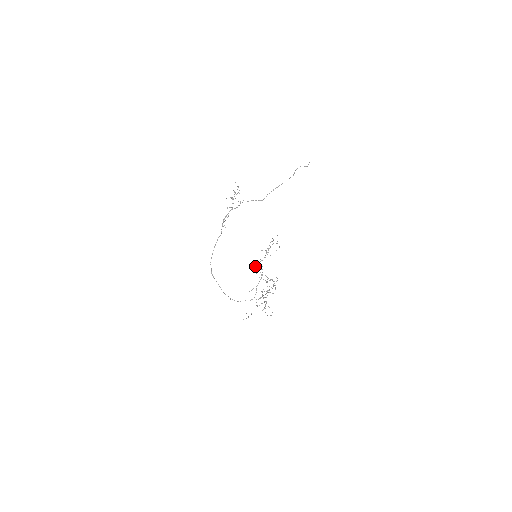
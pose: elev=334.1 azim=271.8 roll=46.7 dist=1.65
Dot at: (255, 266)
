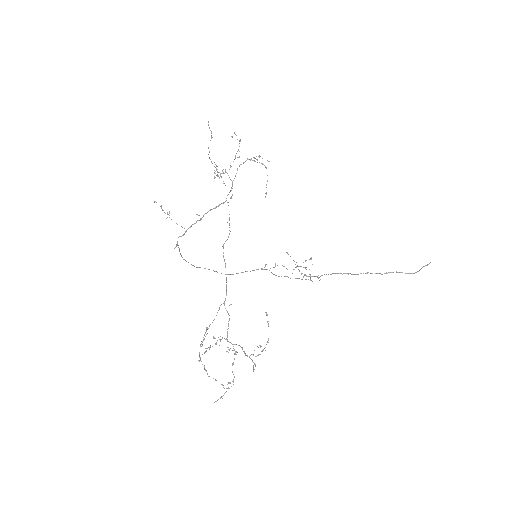
Dot at: occluded
